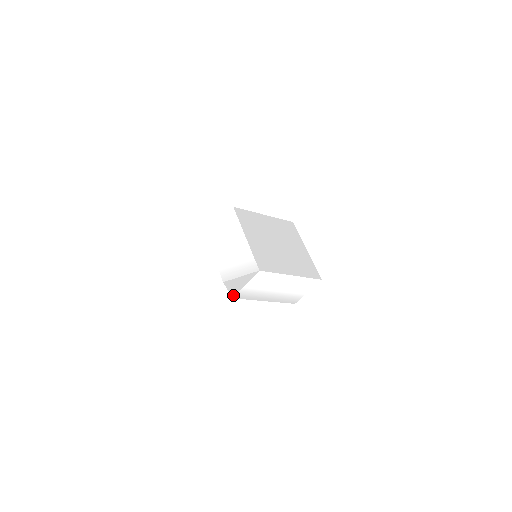
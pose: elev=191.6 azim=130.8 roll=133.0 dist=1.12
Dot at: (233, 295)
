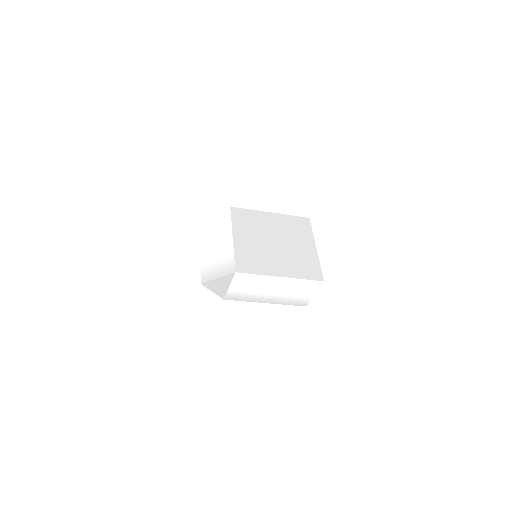
Dot at: (222, 296)
